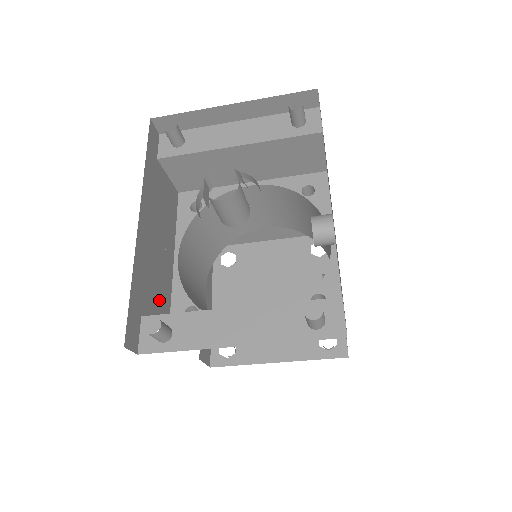
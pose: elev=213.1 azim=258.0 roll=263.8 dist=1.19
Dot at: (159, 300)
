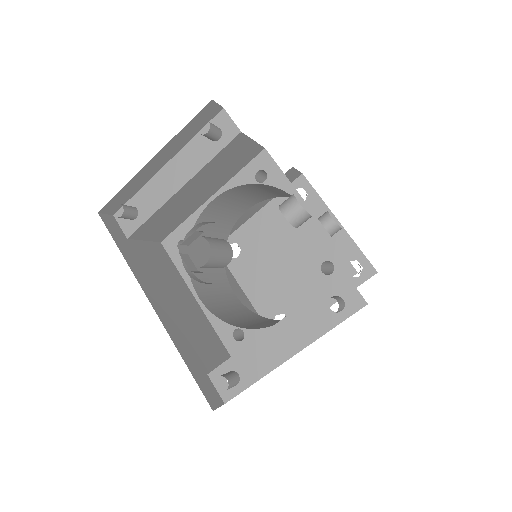
Dot at: (209, 346)
